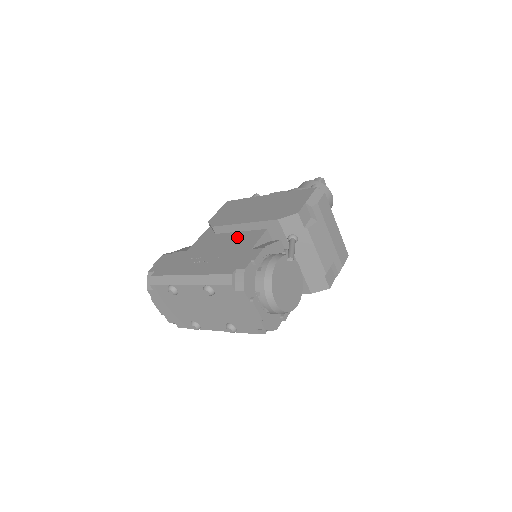
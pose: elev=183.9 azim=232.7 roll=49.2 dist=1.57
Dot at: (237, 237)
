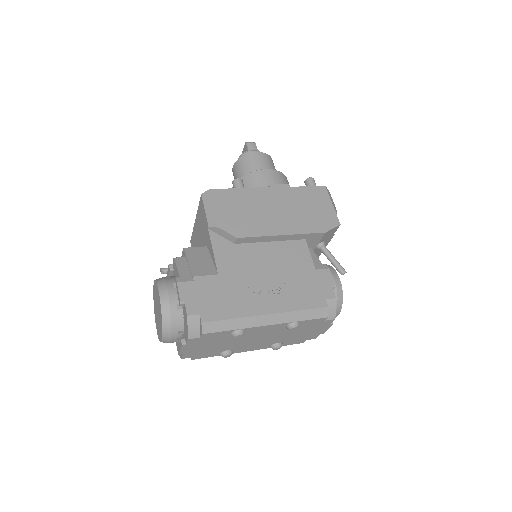
Dot at: (277, 251)
